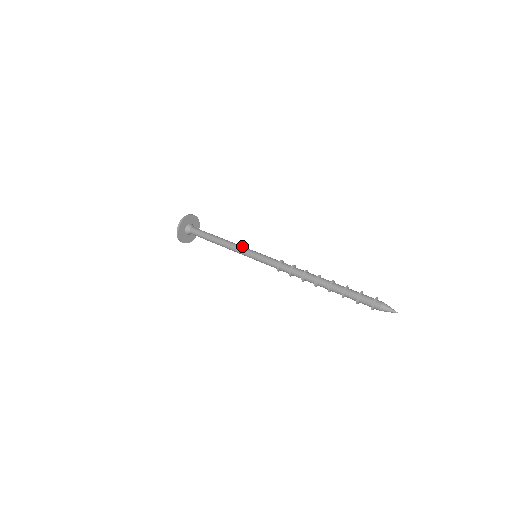
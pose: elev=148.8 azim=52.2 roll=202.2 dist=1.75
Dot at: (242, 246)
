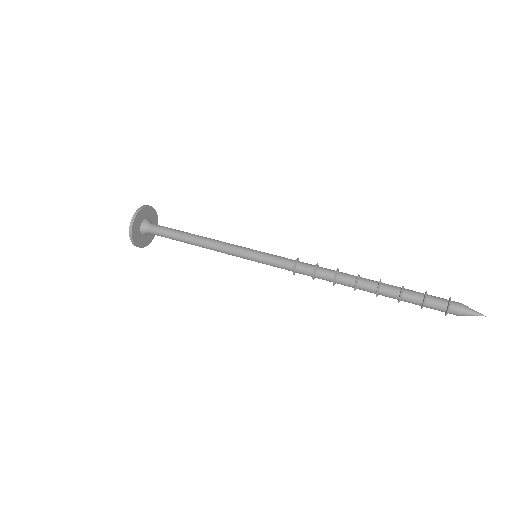
Dot at: (230, 247)
